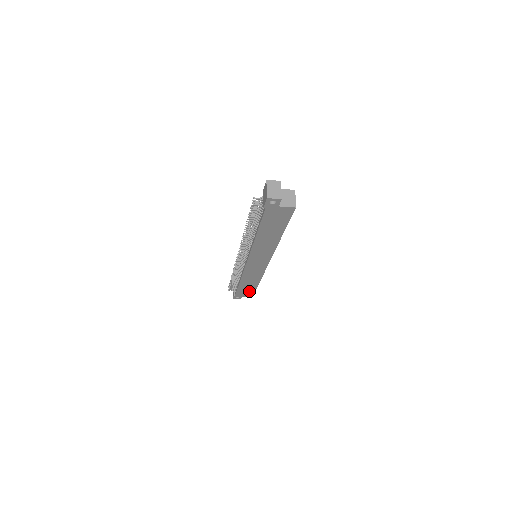
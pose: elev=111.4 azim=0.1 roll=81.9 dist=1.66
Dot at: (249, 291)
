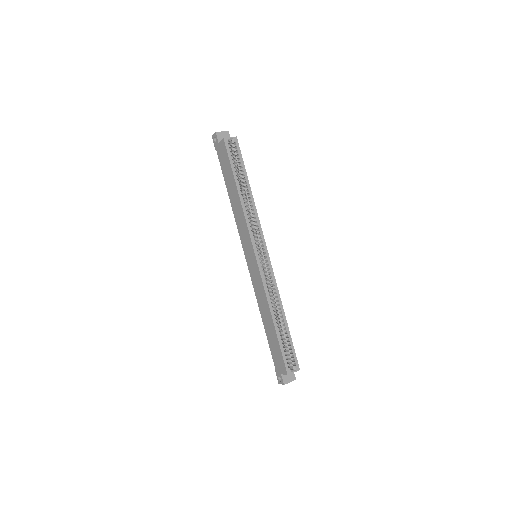
Dot at: (278, 351)
